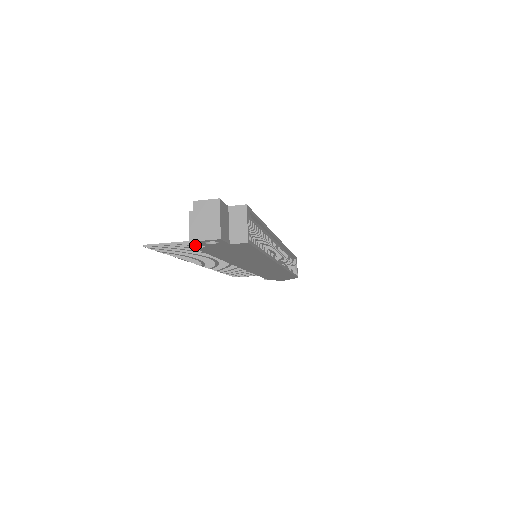
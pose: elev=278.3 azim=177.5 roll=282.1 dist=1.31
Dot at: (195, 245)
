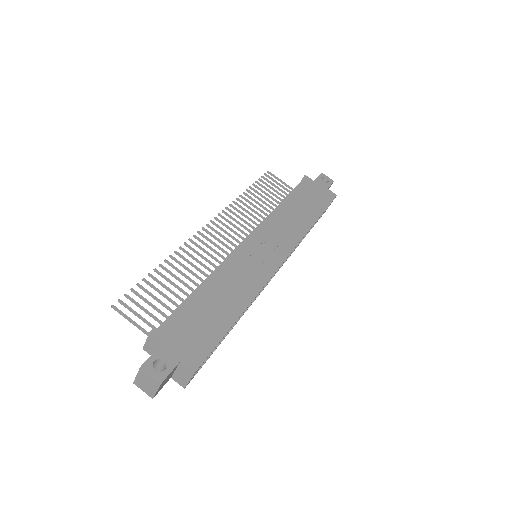
Dot at: (147, 351)
